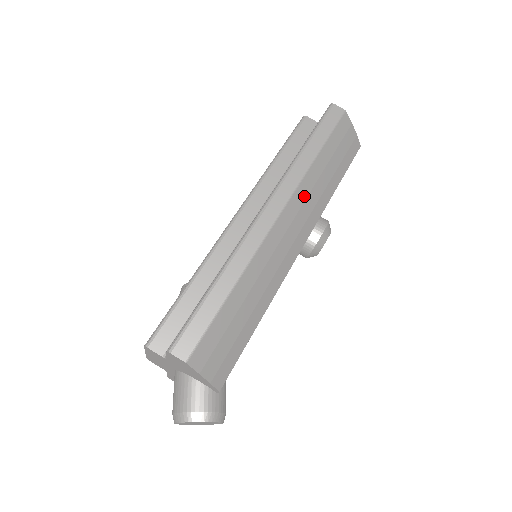
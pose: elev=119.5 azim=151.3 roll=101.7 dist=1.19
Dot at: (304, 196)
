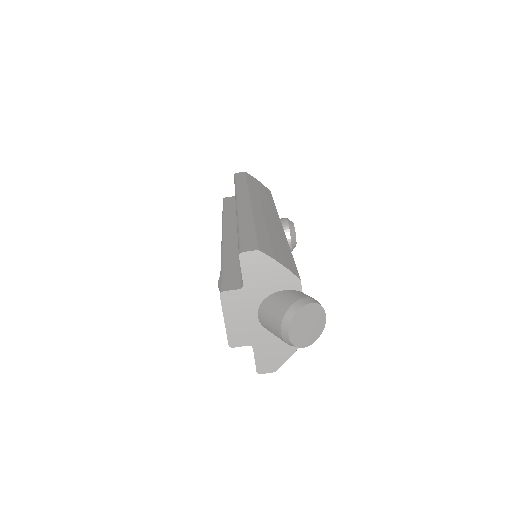
Dot at: (257, 197)
